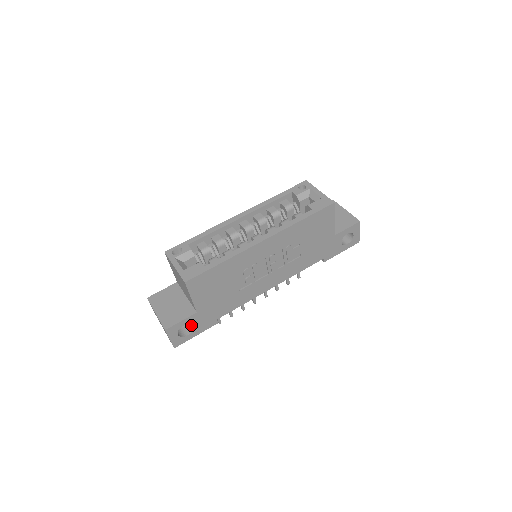
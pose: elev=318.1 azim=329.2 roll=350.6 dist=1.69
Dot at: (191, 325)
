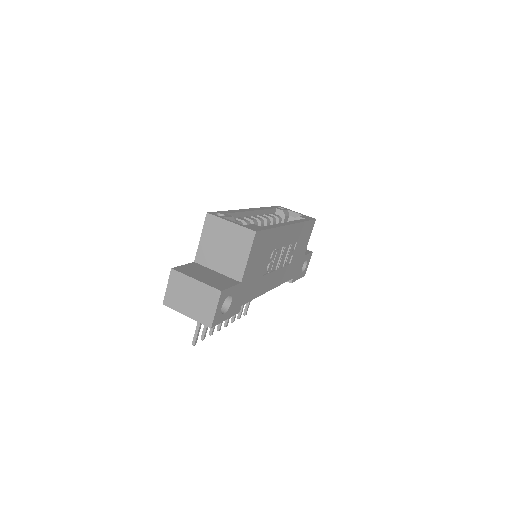
Dot at: (225, 303)
